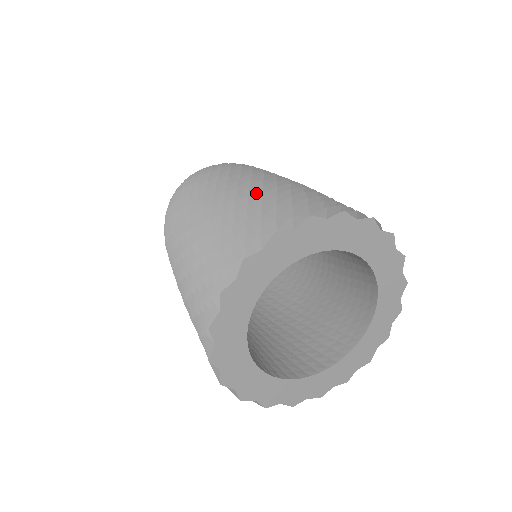
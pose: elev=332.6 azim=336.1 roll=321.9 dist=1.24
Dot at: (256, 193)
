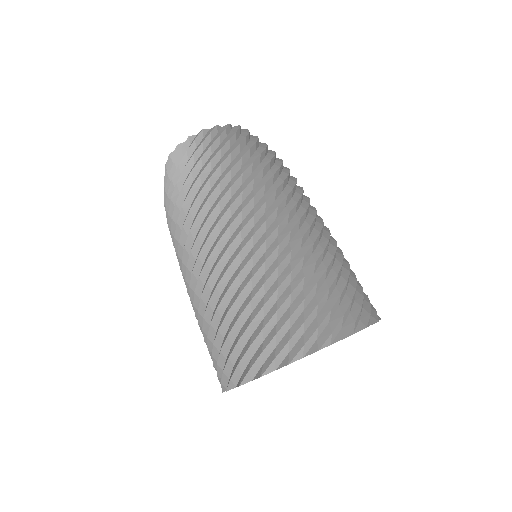
Dot at: (320, 258)
